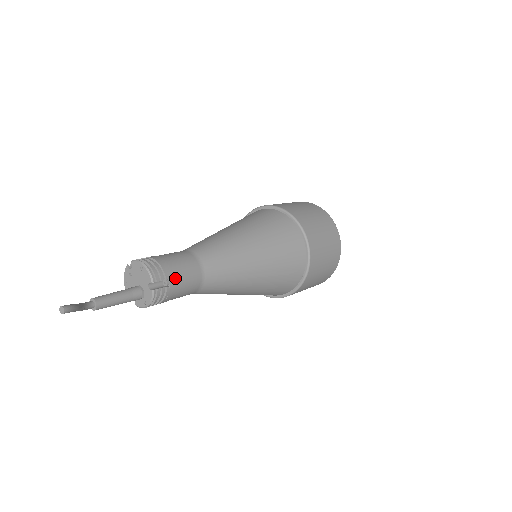
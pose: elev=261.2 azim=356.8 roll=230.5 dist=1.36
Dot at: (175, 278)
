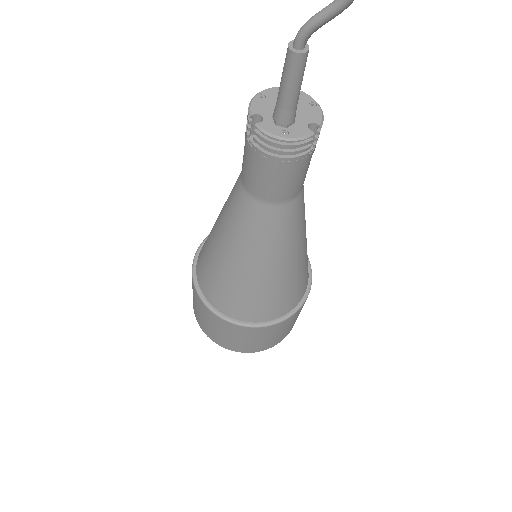
Dot at: (310, 157)
